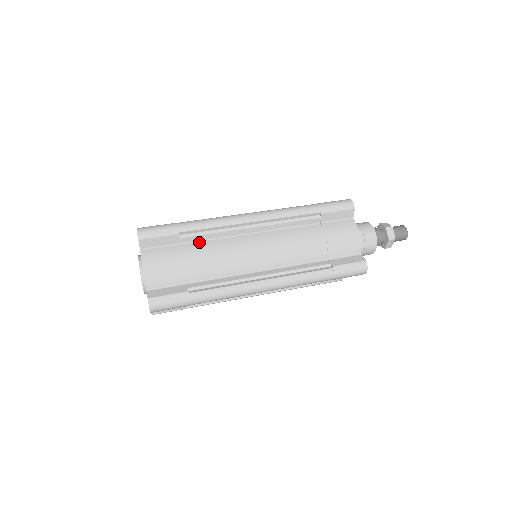
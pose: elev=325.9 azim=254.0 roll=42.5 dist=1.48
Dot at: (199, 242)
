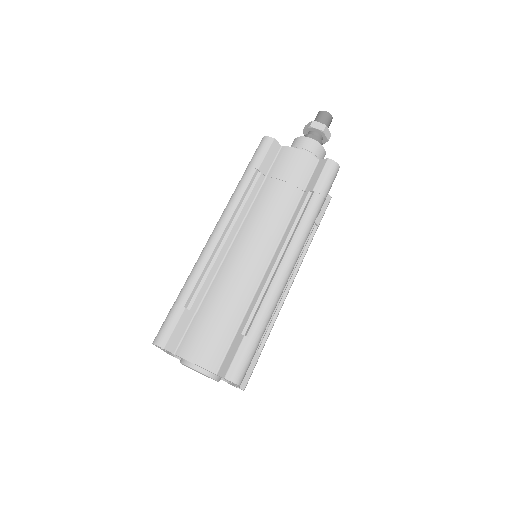
Dot at: (206, 295)
